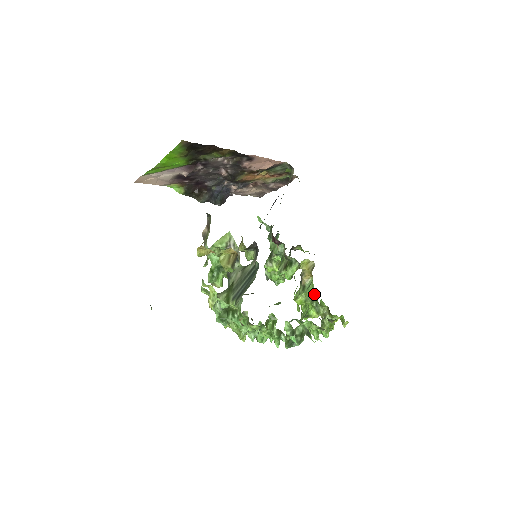
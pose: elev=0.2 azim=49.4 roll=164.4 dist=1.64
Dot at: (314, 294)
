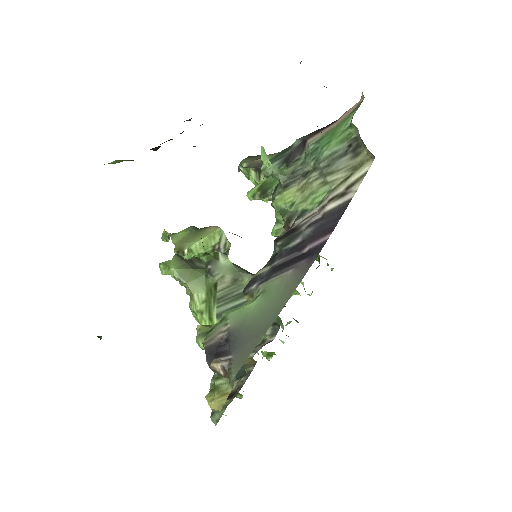
Dot at: occluded
